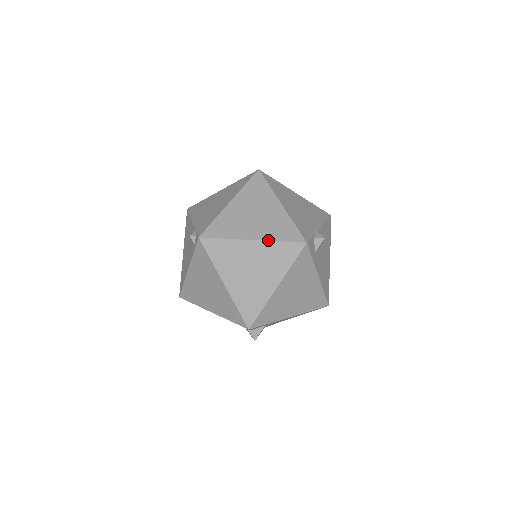
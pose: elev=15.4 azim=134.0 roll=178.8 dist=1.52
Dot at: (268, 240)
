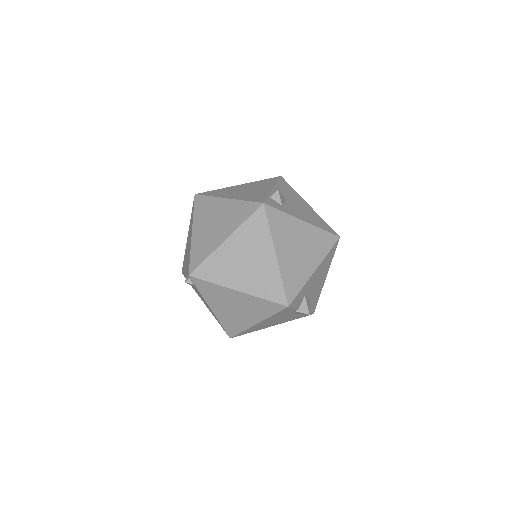
Dot at: (236, 229)
